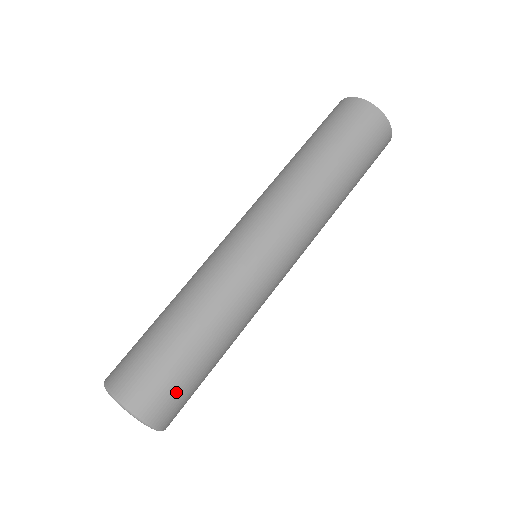
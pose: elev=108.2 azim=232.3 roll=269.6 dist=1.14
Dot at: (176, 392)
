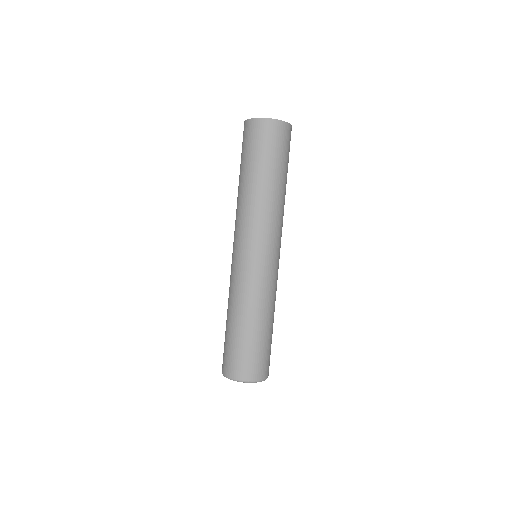
Dot at: (263, 358)
